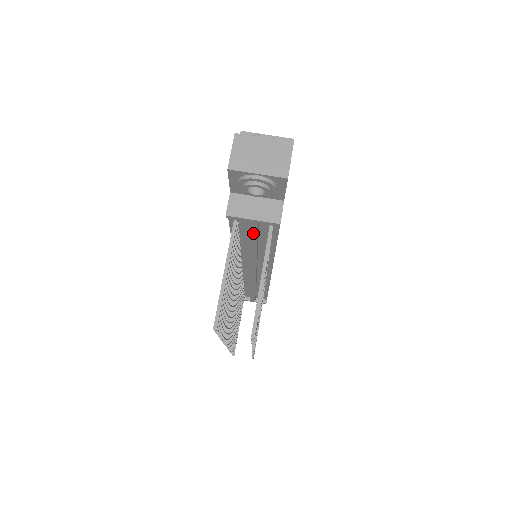
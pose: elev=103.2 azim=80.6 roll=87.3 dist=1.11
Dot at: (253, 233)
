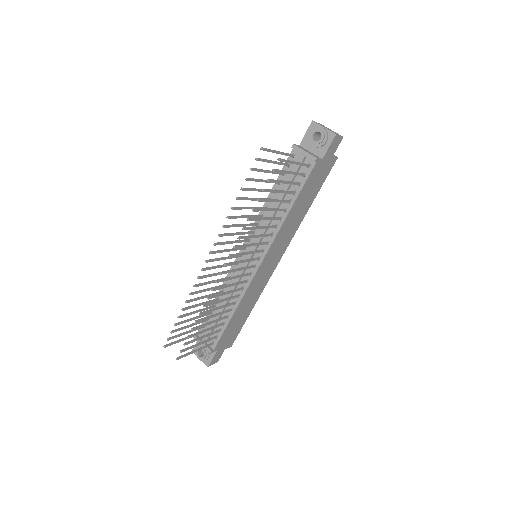
Dot at: (294, 171)
